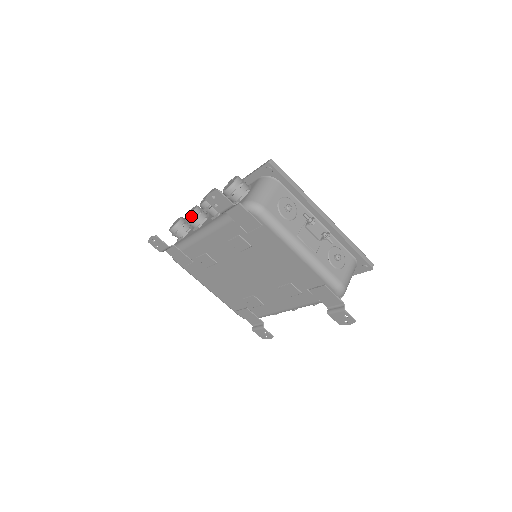
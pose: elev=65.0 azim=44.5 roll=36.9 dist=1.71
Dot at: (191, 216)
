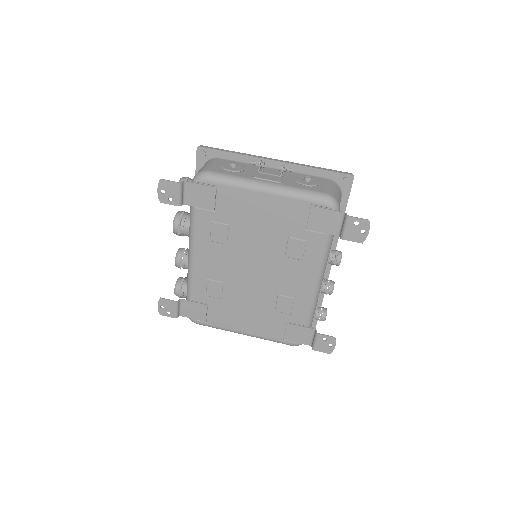
Dot at: (177, 256)
